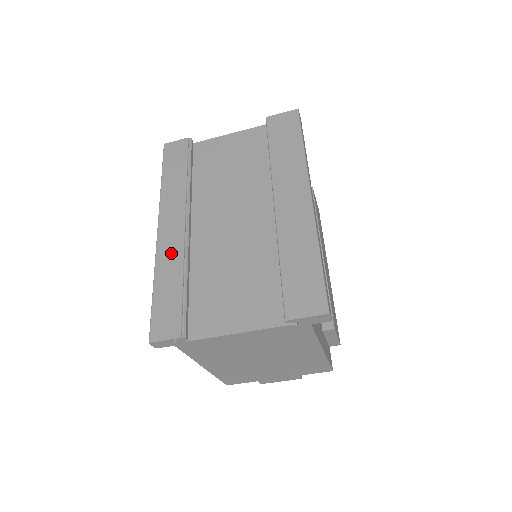
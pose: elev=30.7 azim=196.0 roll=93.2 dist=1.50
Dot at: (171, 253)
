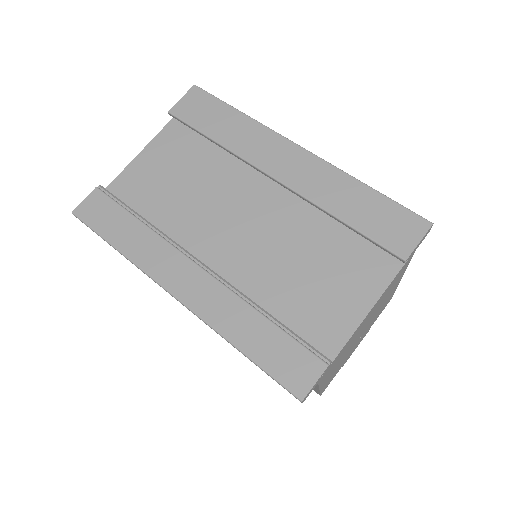
Dot at: (219, 303)
